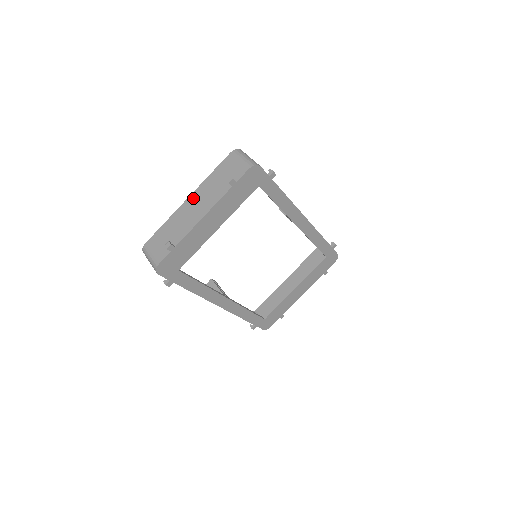
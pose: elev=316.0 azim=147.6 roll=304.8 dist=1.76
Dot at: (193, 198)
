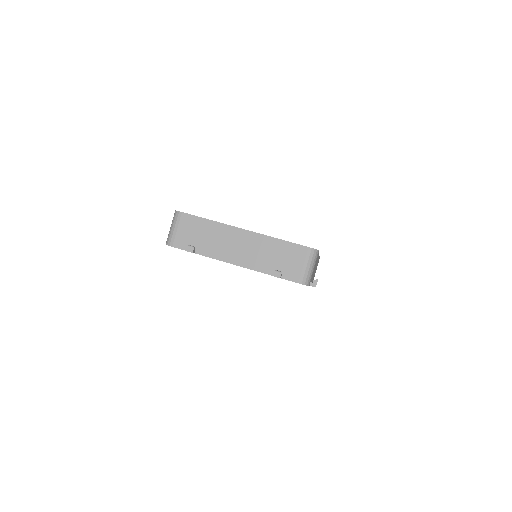
Dot at: (247, 237)
